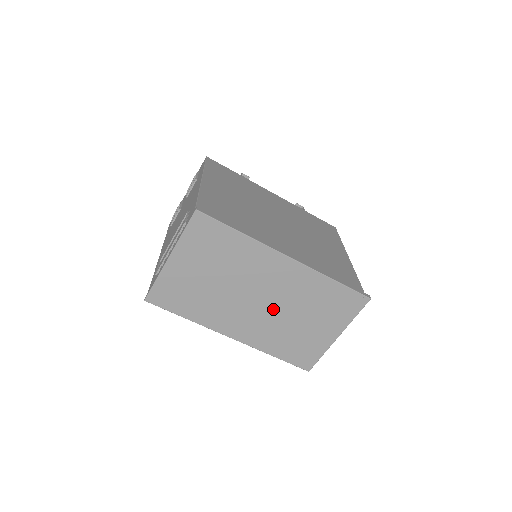
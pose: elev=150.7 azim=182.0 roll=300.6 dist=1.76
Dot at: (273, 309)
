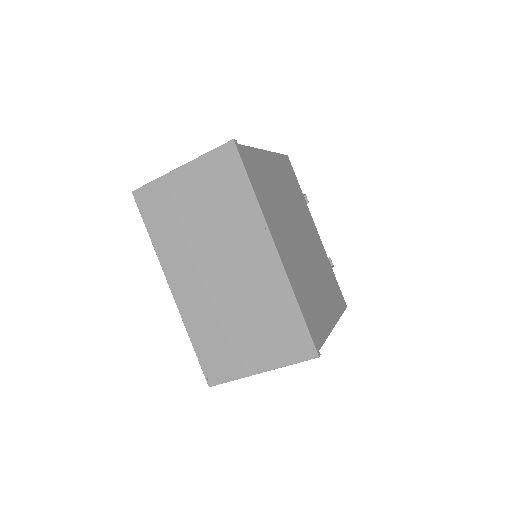
Dot at: (225, 290)
